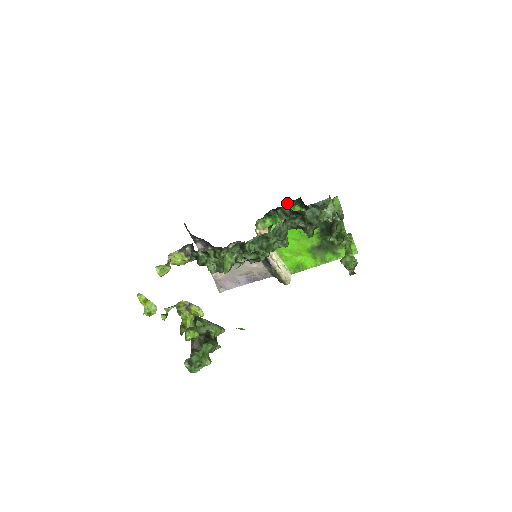
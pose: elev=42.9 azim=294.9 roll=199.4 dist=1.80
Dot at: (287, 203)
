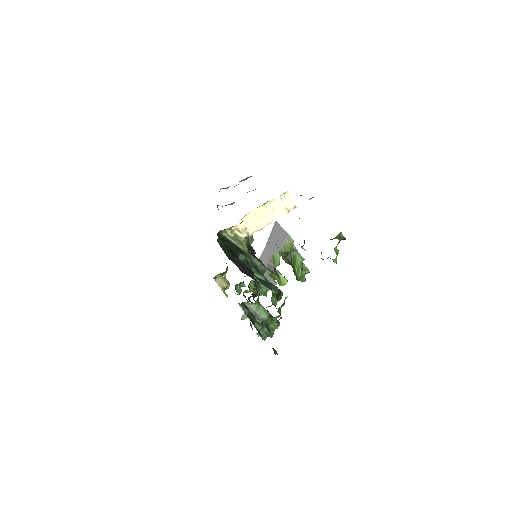
Dot at: (221, 247)
